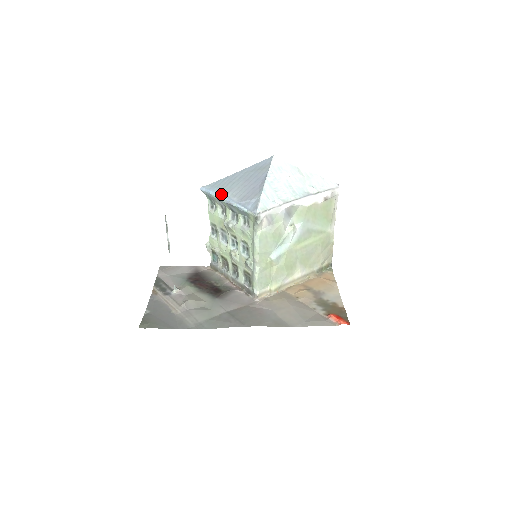
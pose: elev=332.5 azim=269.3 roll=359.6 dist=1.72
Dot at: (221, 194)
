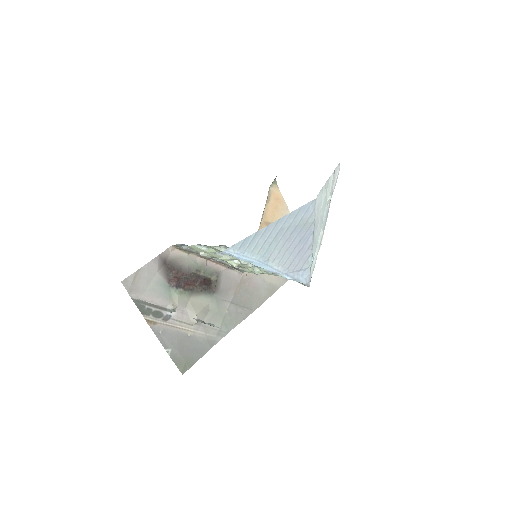
Dot at: (259, 263)
